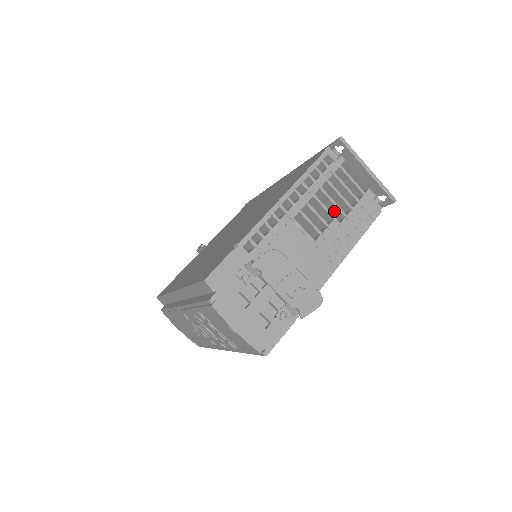
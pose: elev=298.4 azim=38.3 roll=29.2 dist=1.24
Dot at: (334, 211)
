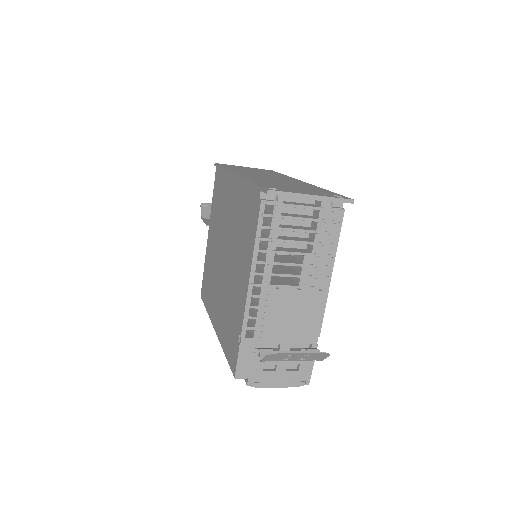
Dot at: (301, 242)
